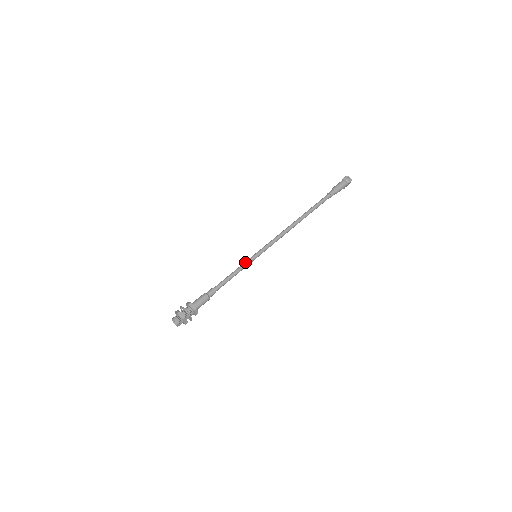
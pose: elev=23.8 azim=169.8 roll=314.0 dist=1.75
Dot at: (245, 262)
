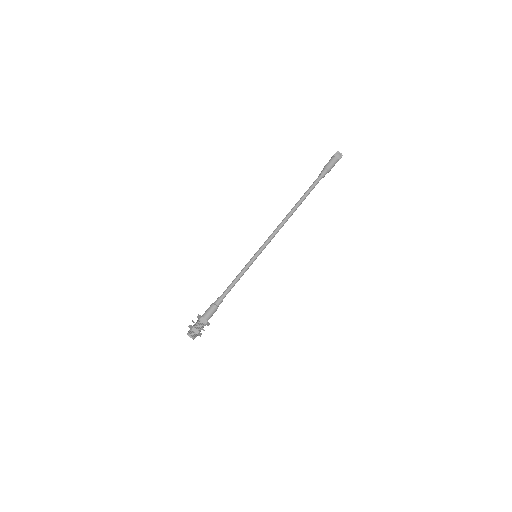
Dot at: (246, 265)
